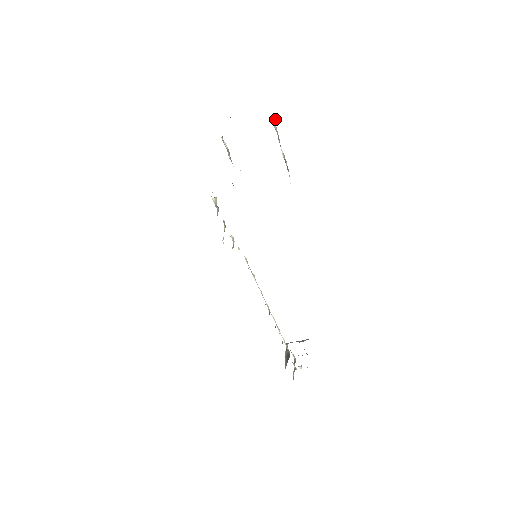
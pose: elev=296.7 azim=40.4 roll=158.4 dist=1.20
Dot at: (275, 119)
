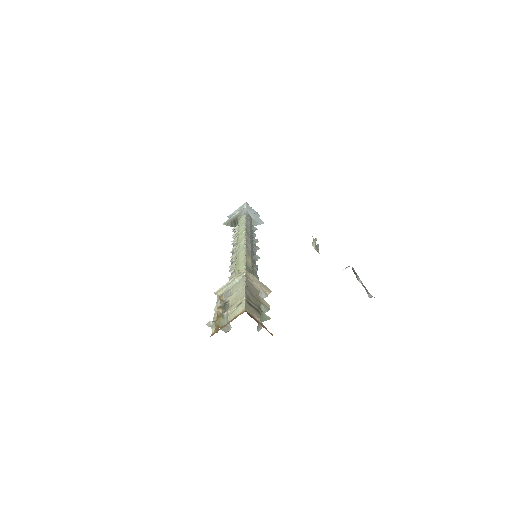
Dot at: occluded
